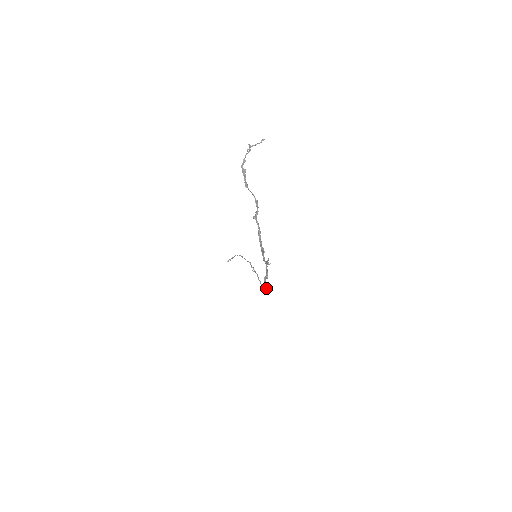
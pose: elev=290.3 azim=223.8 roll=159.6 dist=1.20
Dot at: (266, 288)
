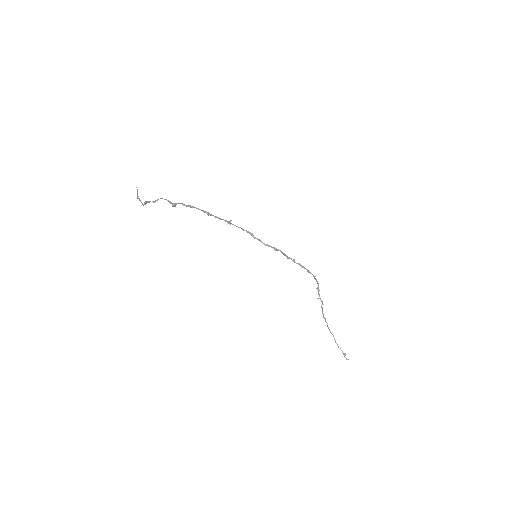
Dot at: occluded
